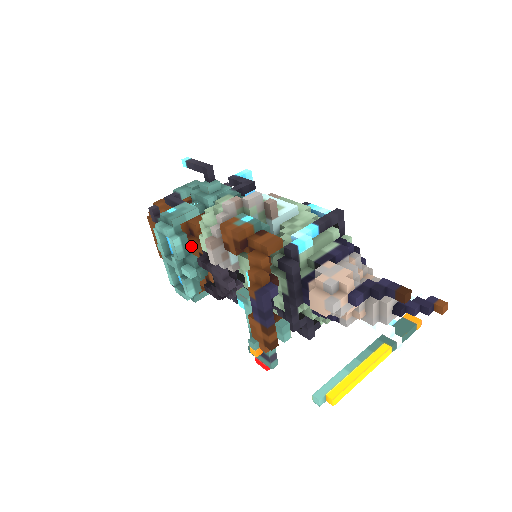
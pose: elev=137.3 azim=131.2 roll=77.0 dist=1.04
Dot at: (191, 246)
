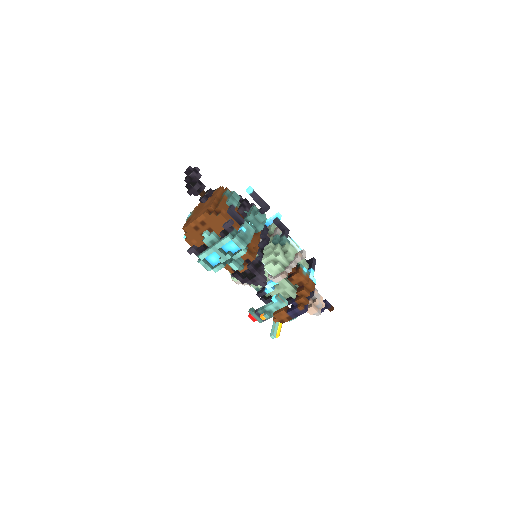
Dot at: occluded
